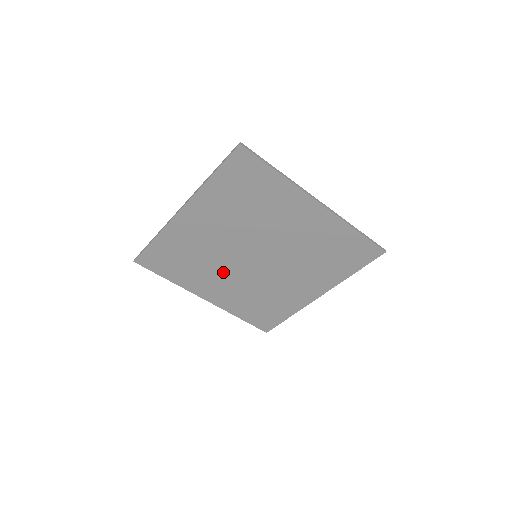
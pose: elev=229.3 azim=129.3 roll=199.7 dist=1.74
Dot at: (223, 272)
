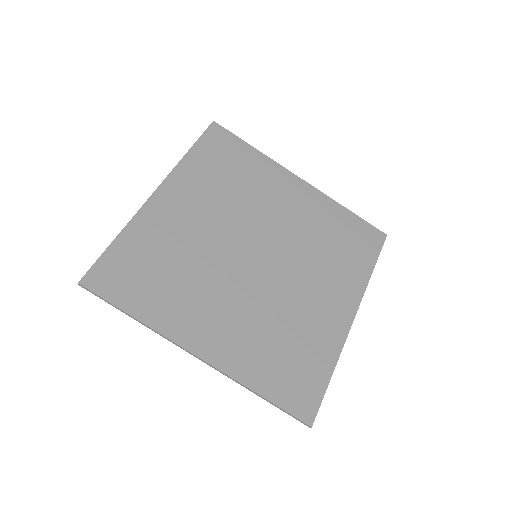
Dot at: (218, 288)
